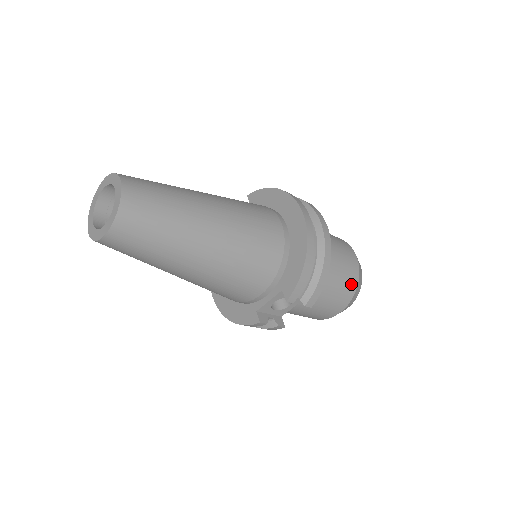
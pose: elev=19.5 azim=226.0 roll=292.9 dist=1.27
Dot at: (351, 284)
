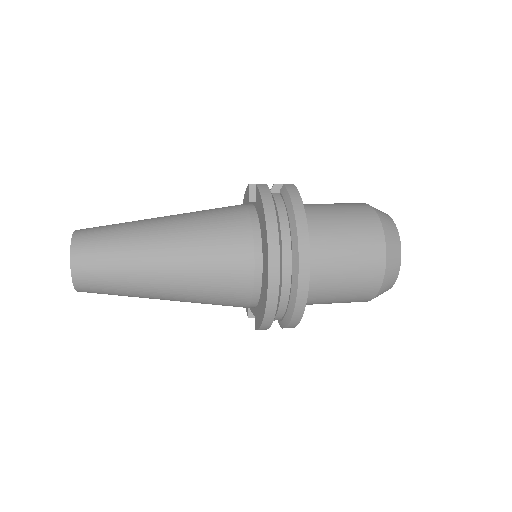
Dot at: (365, 296)
